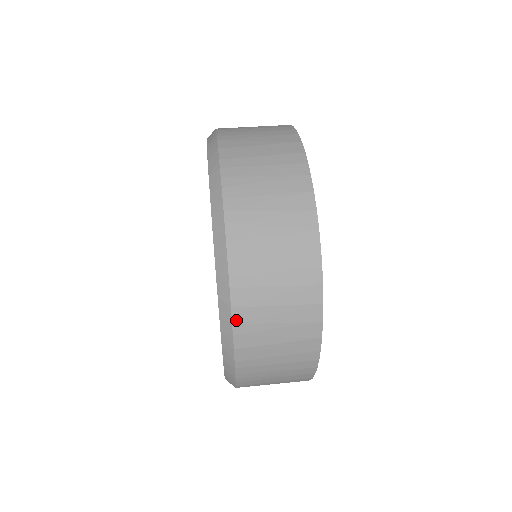
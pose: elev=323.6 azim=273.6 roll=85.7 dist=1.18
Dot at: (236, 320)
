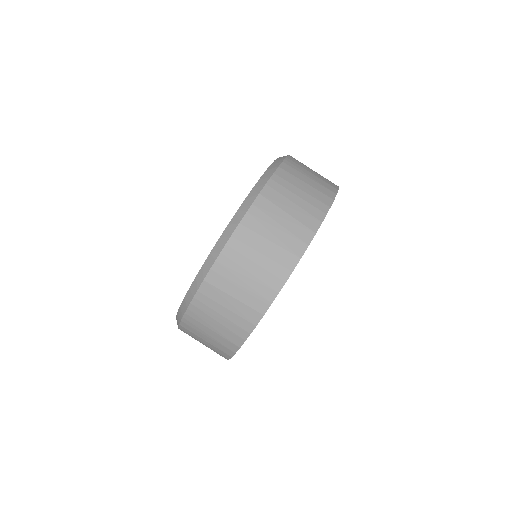
Dot at: occluded
